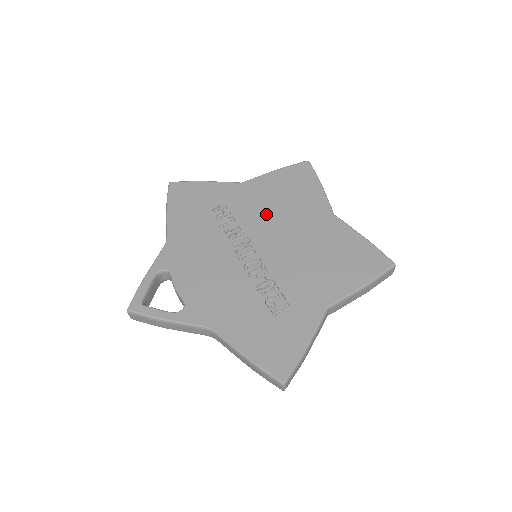
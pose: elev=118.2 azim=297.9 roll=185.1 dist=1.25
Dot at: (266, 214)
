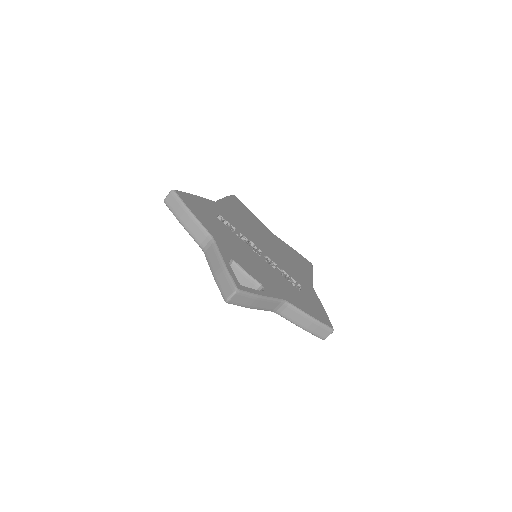
Dot at: (246, 227)
